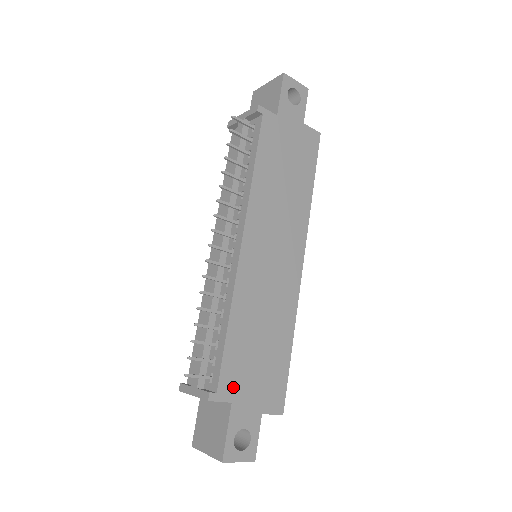
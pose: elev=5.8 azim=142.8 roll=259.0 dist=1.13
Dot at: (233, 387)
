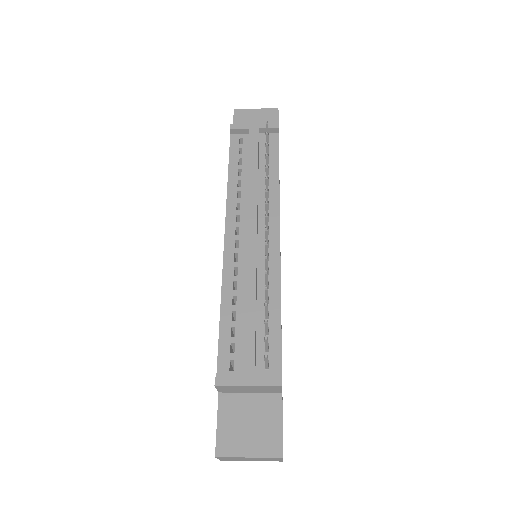
Dot at: occluded
